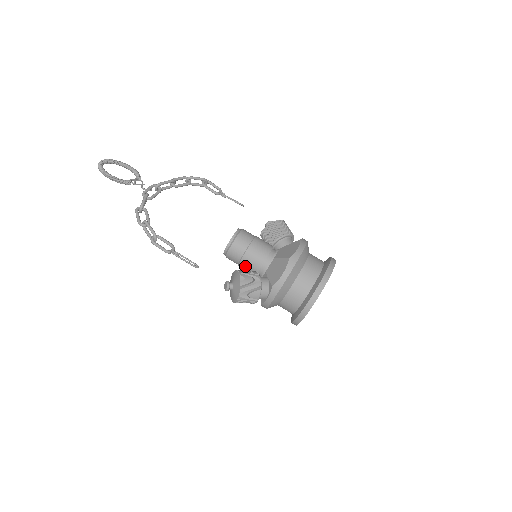
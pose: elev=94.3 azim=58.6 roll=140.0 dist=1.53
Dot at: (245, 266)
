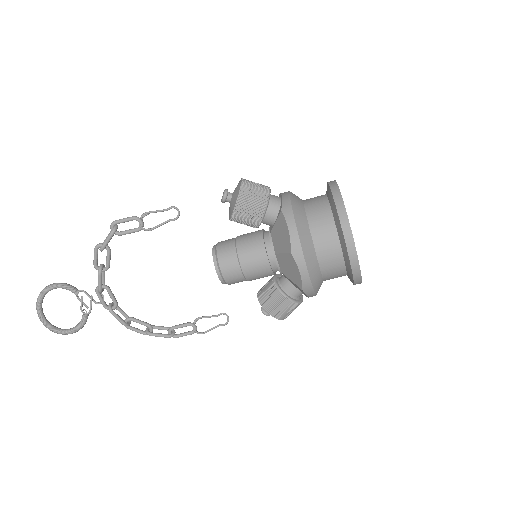
Dot at: occluded
